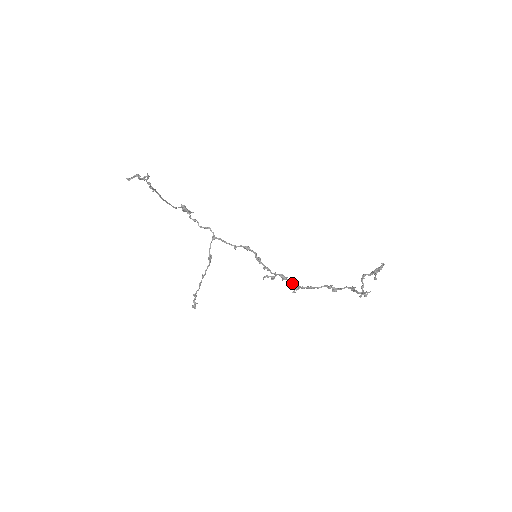
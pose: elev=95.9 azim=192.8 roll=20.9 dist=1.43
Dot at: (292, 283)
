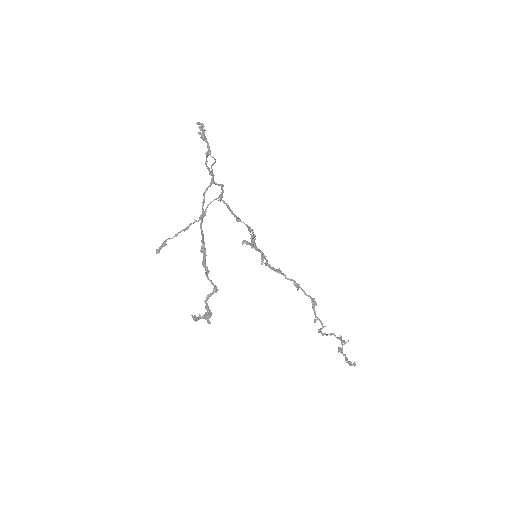
Dot at: (268, 264)
